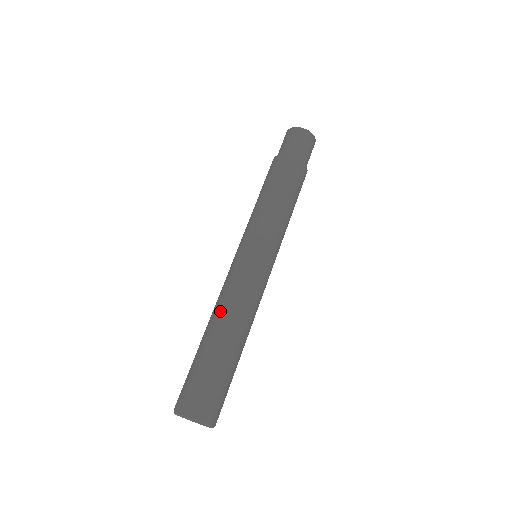
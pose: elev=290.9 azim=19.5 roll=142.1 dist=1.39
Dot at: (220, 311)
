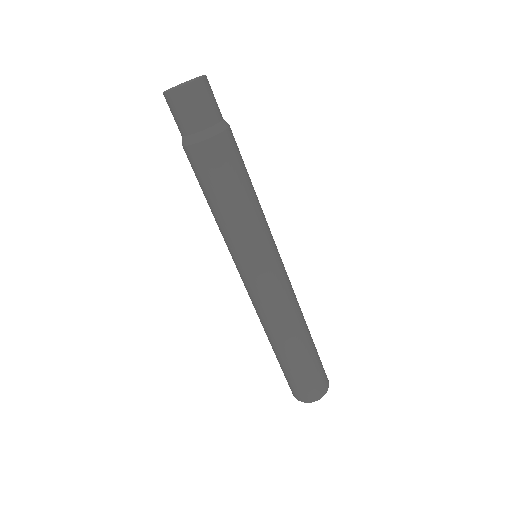
Dot at: (268, 330)
